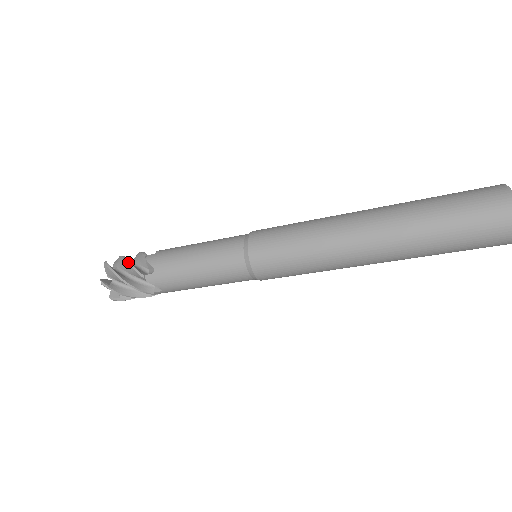
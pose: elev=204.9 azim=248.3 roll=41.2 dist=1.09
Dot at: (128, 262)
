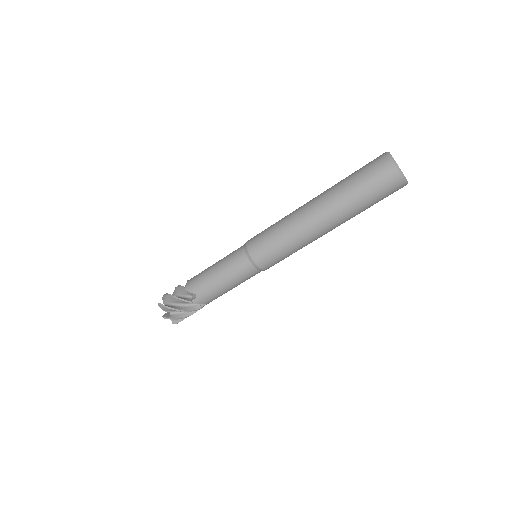
Dot at: (175, 297)
